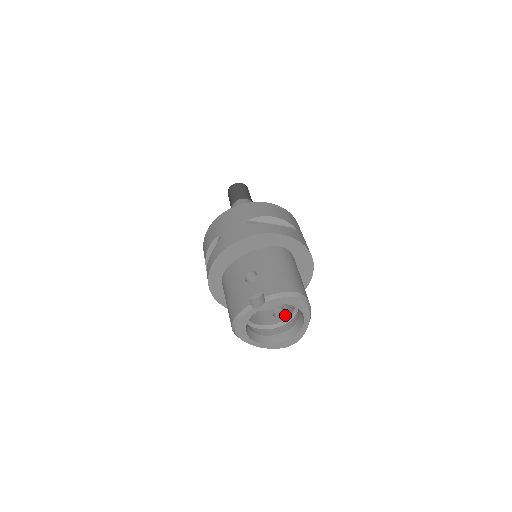
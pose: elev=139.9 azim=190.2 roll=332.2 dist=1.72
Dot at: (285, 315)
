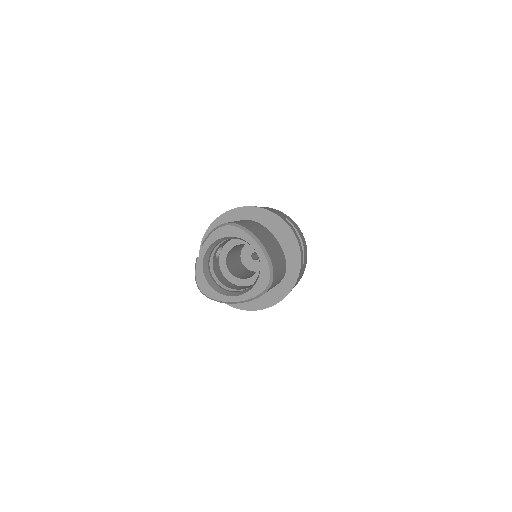
Dot at: occluded
